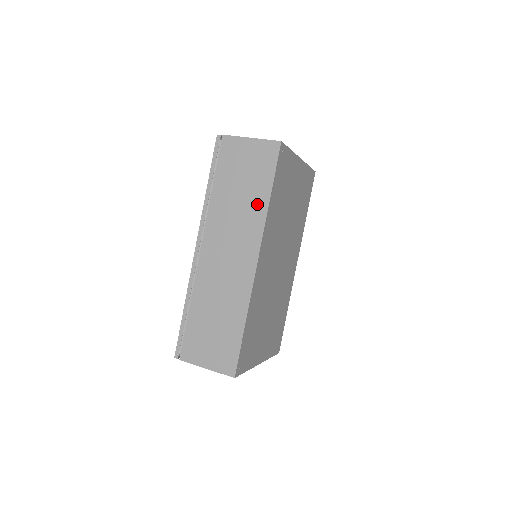
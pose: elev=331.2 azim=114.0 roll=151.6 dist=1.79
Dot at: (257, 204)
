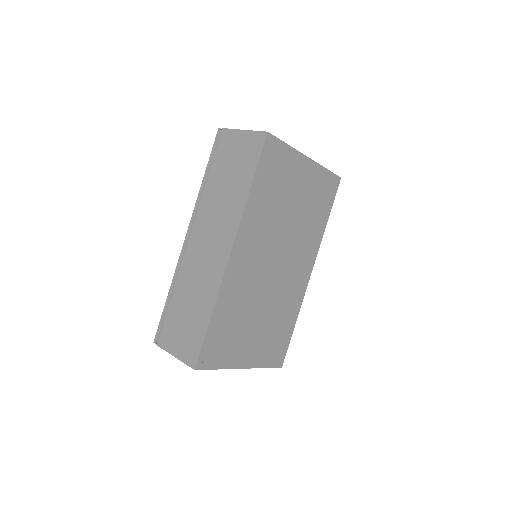
Dot at: (239, 195)
